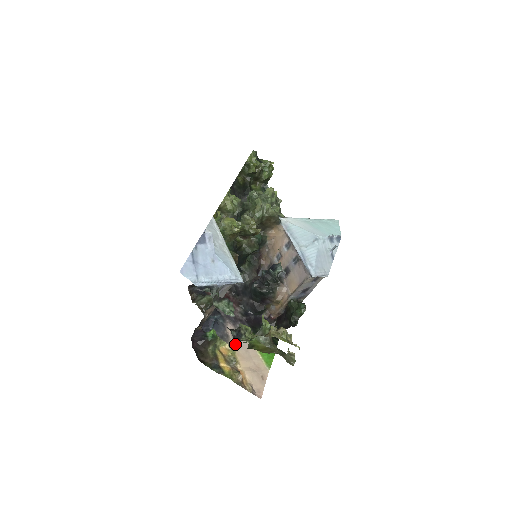
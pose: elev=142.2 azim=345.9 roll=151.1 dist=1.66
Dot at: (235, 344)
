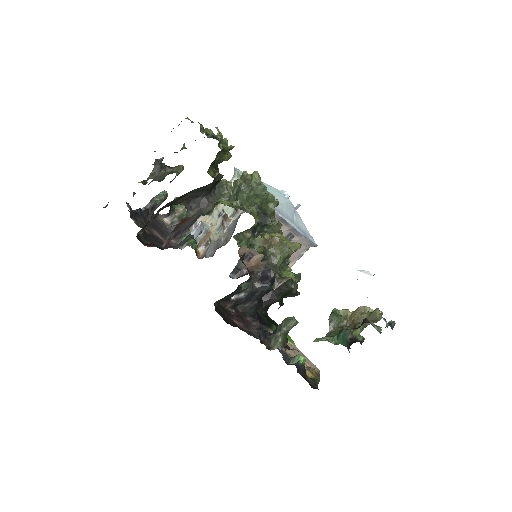
Dot at: occluded
